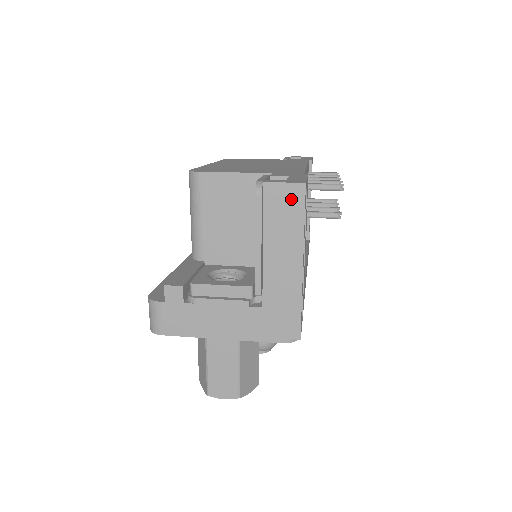
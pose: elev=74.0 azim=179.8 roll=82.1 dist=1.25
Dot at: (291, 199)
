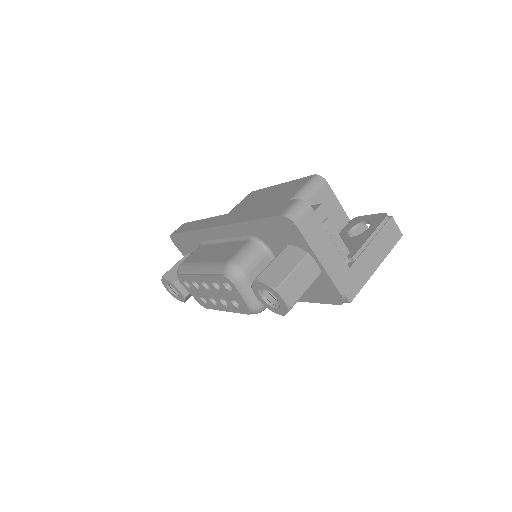
Dot at: (395, 235)
